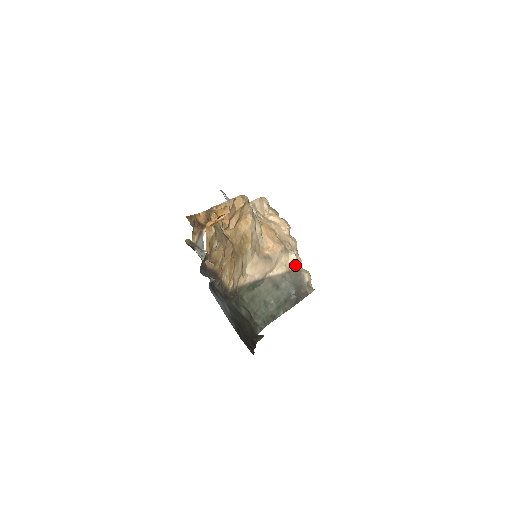
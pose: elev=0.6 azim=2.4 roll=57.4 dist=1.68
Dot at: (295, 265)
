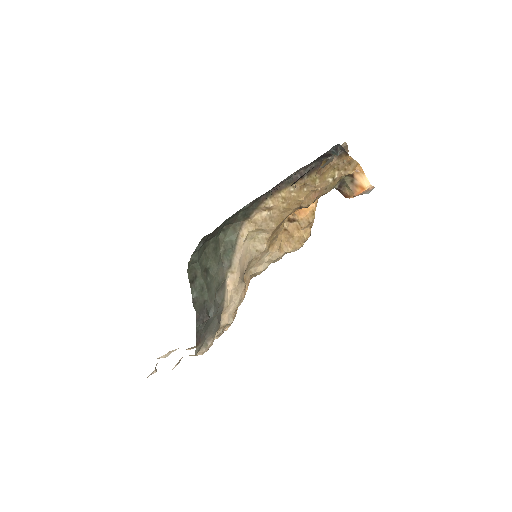
Dot at: (224, 323)
